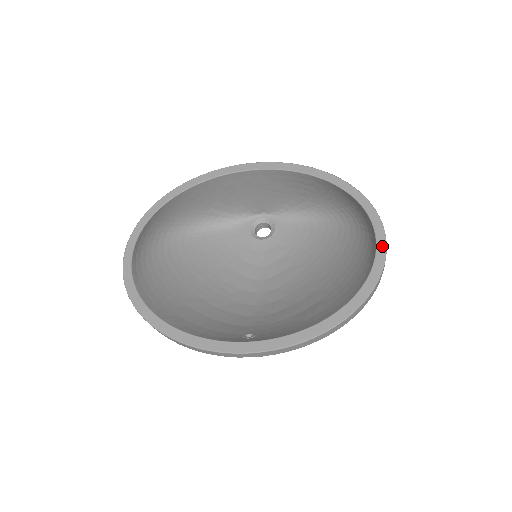
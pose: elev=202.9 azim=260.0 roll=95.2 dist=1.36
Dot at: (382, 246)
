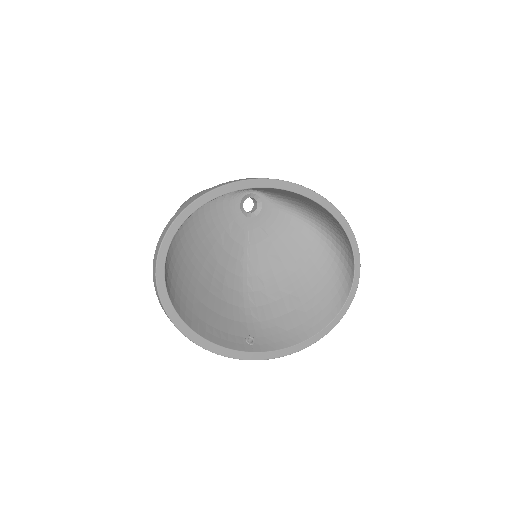
Dot at: (354, 290)
